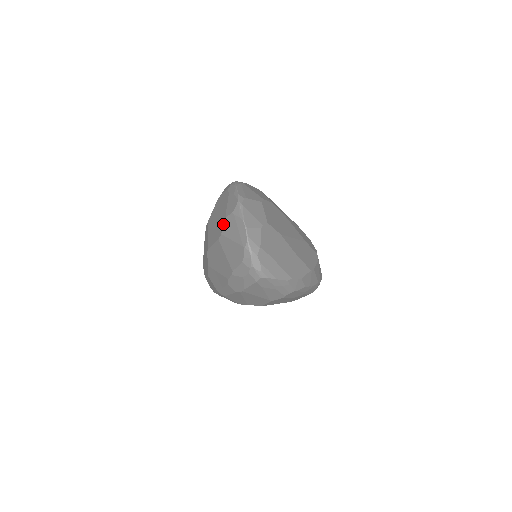
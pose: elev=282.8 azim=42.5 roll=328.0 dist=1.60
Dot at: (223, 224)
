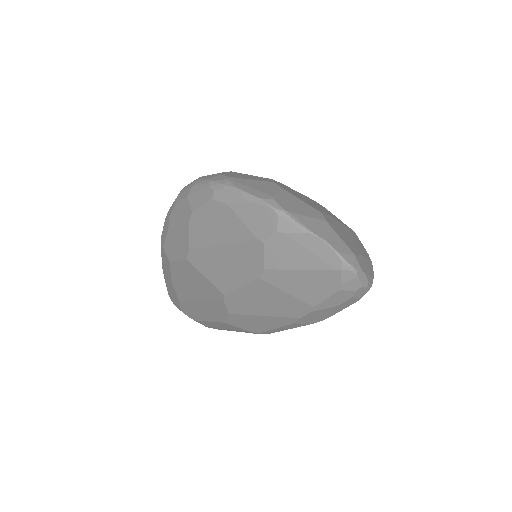
Dot at: (260, 254)
